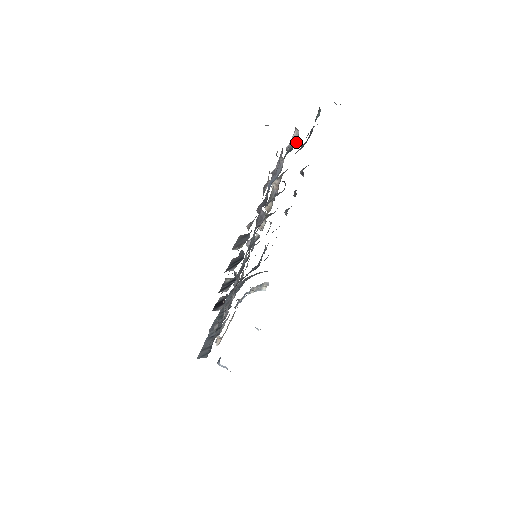
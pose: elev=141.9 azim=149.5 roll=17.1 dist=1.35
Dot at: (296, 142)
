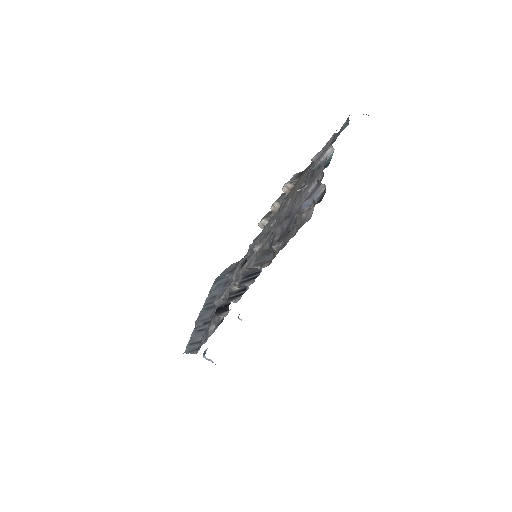
Dot at: (329, 159)
